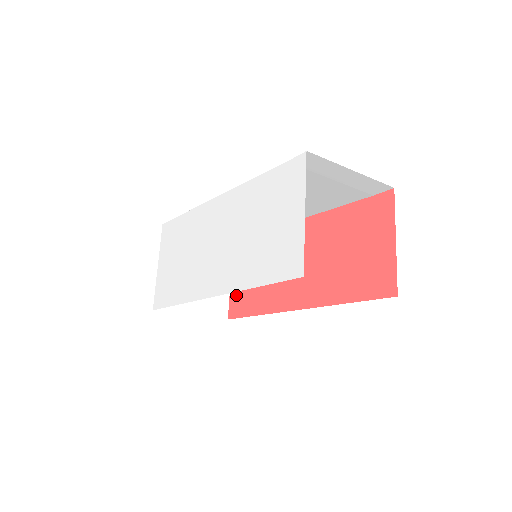
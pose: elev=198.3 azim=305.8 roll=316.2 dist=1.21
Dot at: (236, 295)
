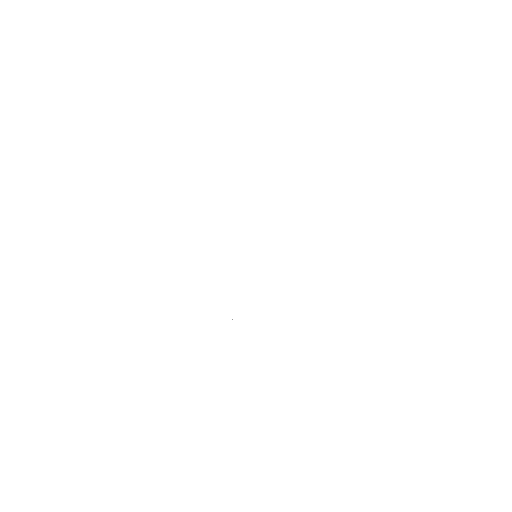
Dot at: occluded
